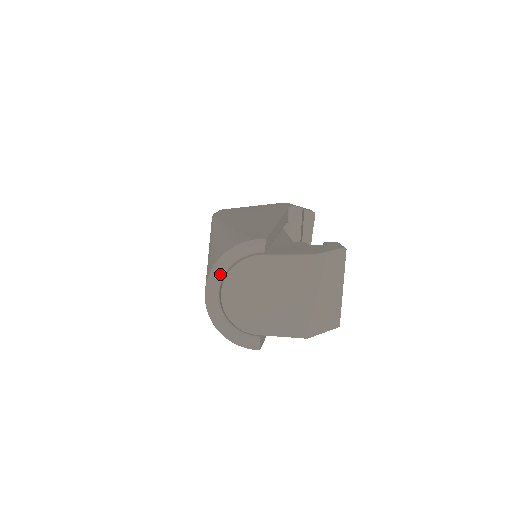
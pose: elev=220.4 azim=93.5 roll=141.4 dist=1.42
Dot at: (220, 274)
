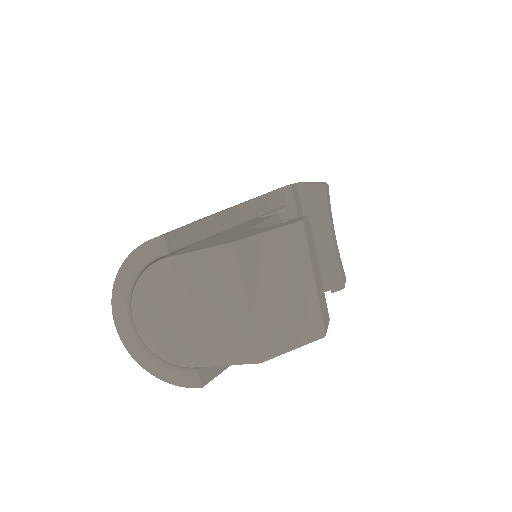
Dot at: (124, 294)
